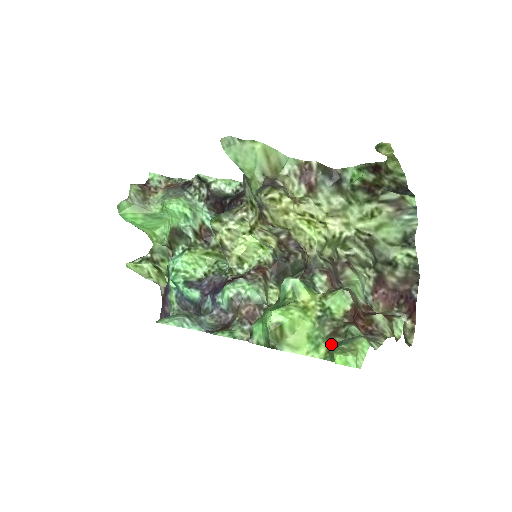
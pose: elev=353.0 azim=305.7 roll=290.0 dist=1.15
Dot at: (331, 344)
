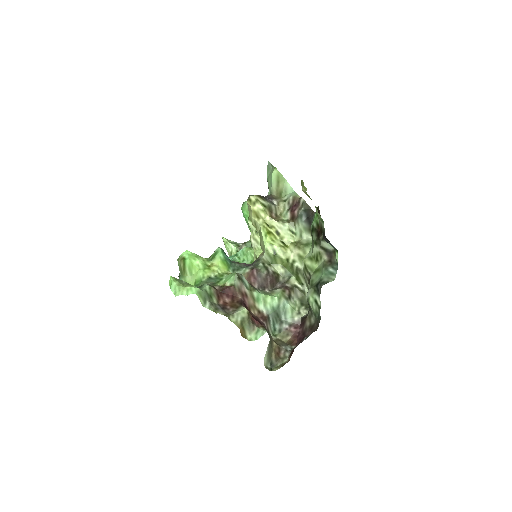
Dot at: occluded
